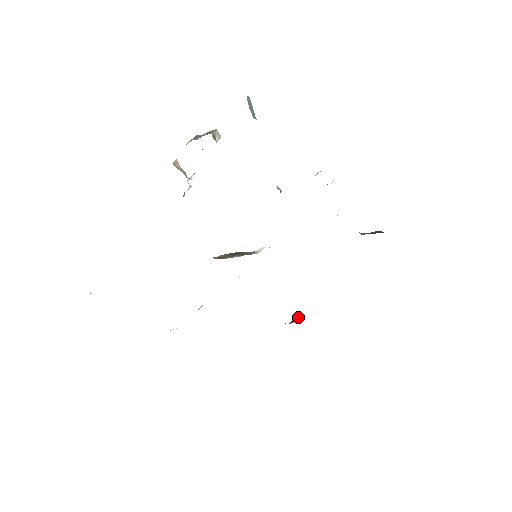
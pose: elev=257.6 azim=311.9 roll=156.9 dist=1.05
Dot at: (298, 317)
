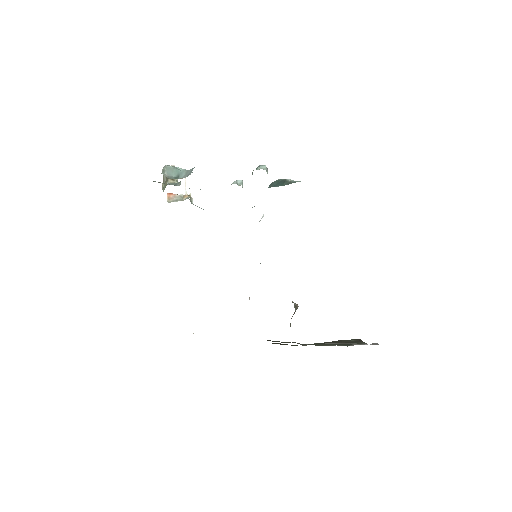
Dot at: occluded
